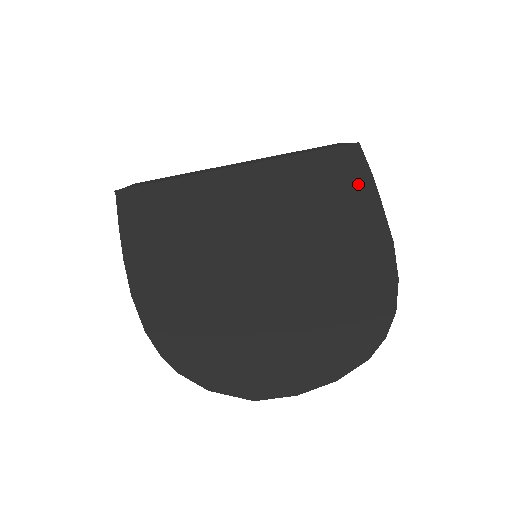
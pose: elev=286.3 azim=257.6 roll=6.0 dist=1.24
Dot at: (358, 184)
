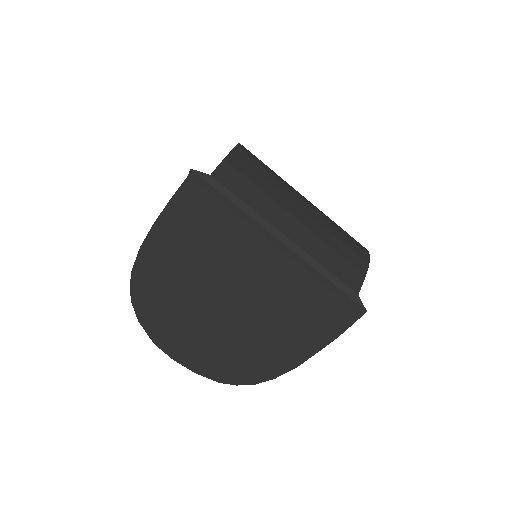
Dot at: (324, 331)
